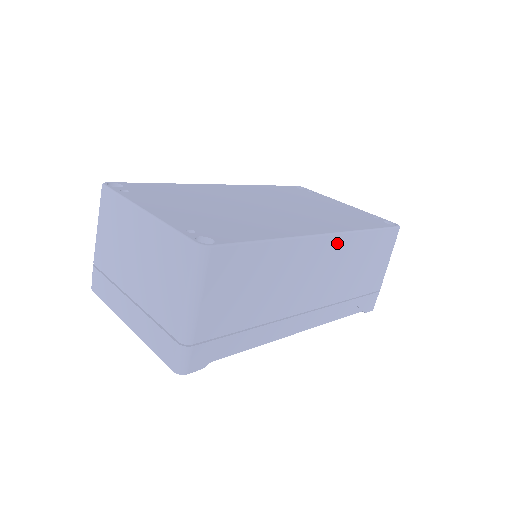
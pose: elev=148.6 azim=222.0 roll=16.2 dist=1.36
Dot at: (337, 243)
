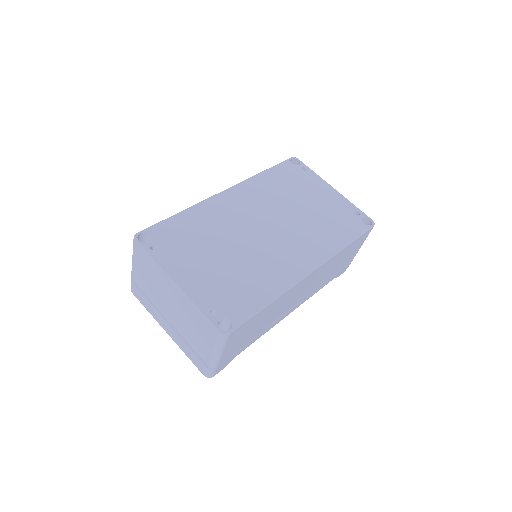
Dot at: (320, 269)
